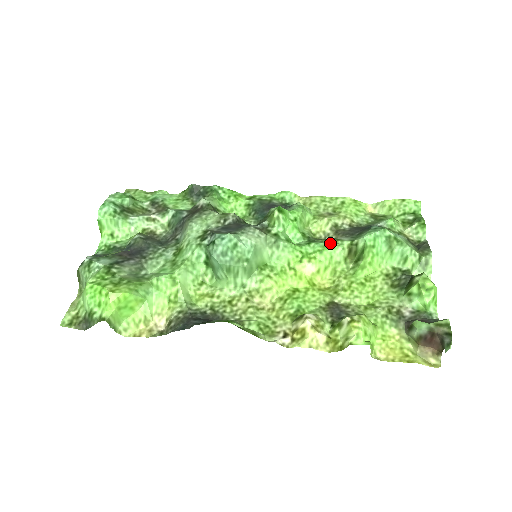
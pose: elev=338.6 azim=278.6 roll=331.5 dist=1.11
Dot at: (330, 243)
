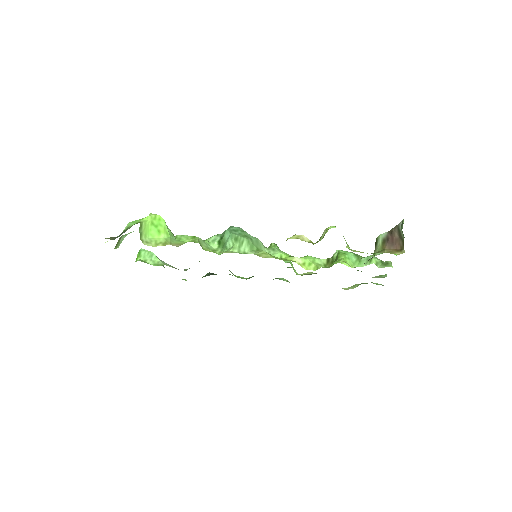
Dot at: occluded
